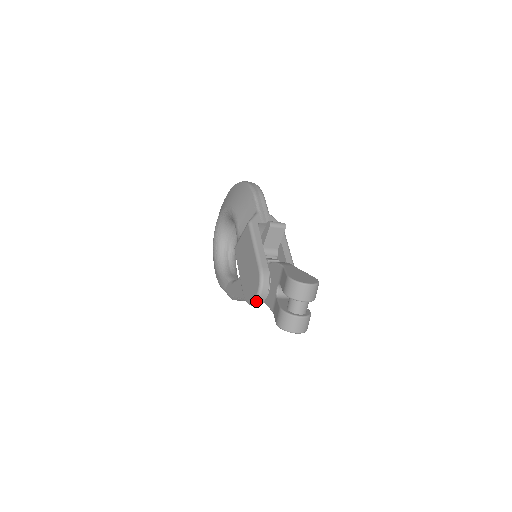
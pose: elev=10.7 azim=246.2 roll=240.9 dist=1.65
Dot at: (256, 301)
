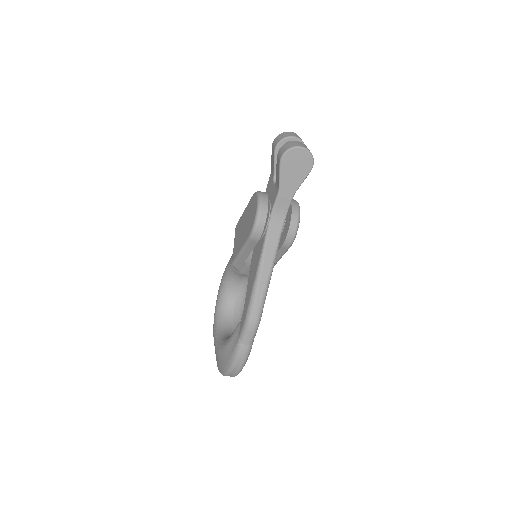
Dot at: (259, 203)
